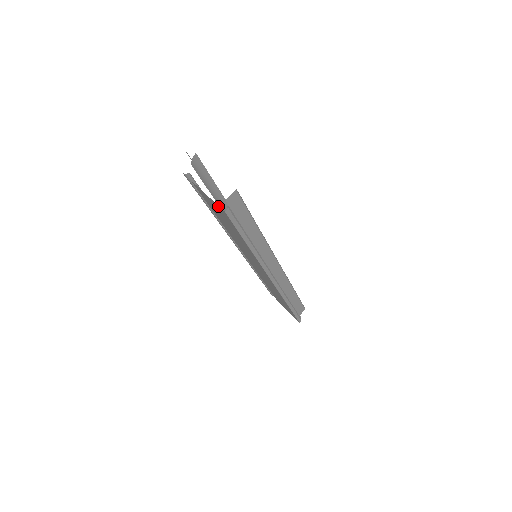
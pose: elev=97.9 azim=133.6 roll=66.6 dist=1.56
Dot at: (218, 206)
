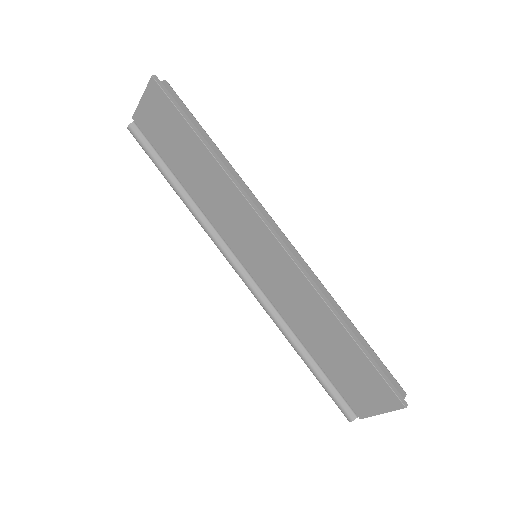
Dot at: (149, 88)
